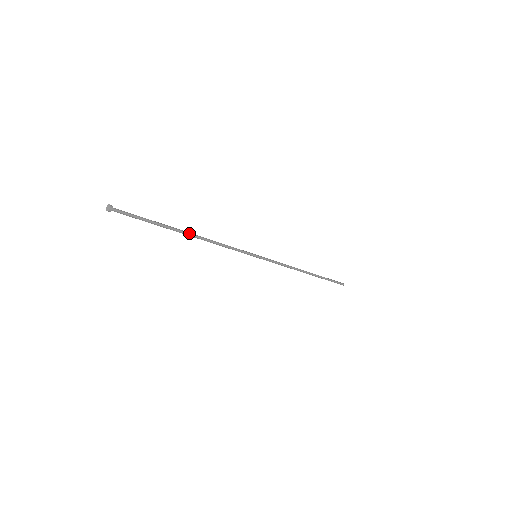
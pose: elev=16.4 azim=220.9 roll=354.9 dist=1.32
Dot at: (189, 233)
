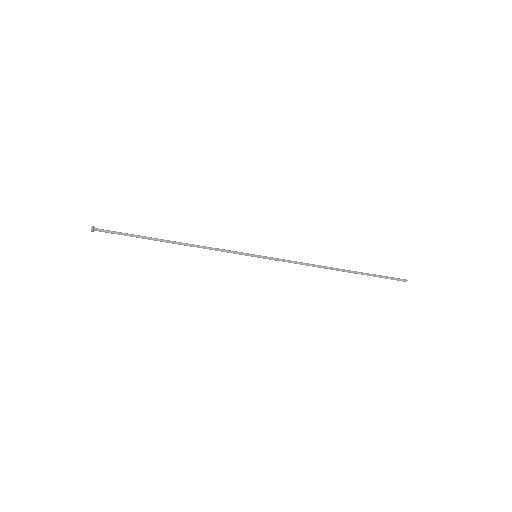
Dot at: (170, 241)
